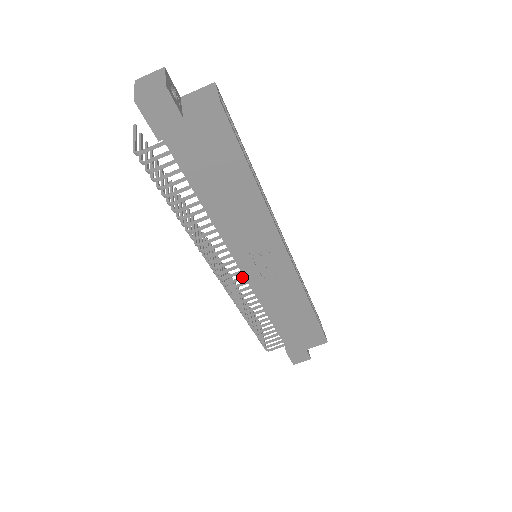
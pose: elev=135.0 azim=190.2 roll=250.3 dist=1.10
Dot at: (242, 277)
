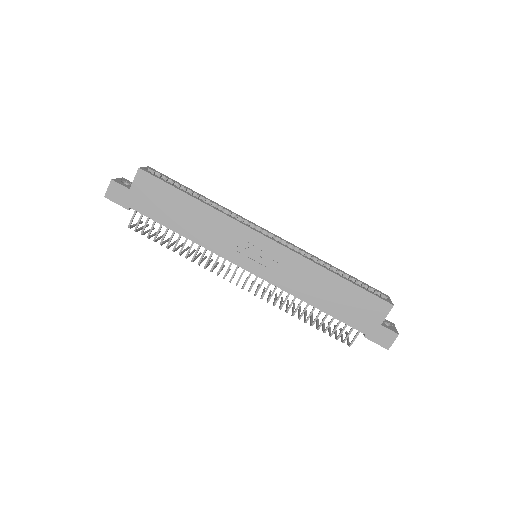
Dot at: (256, 277)
